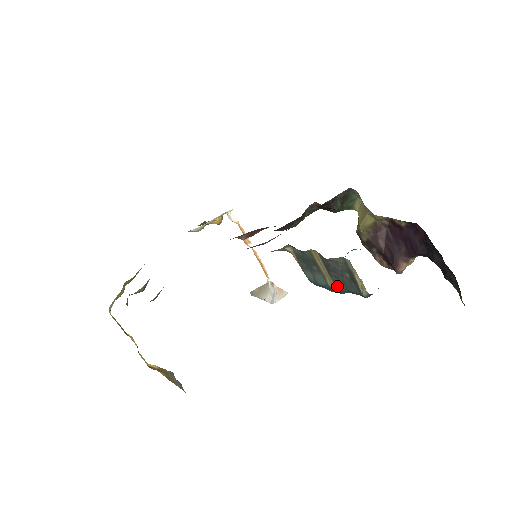
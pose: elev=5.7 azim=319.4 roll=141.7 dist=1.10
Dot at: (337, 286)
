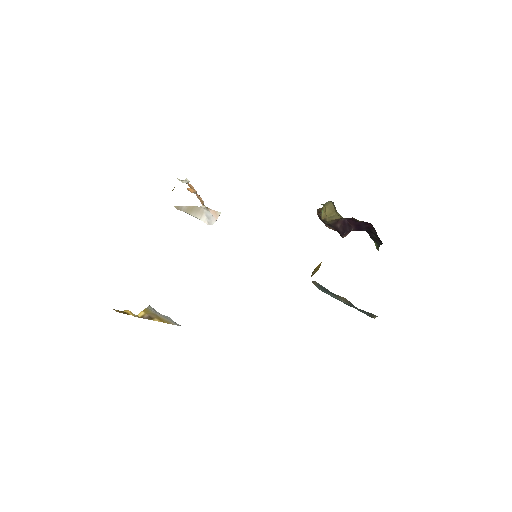
Dot at: (349, 305)
